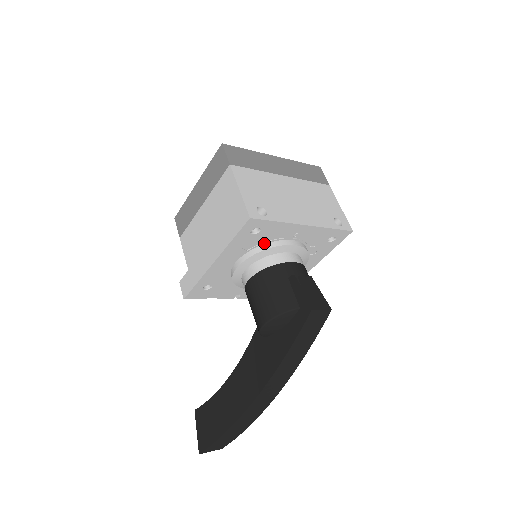
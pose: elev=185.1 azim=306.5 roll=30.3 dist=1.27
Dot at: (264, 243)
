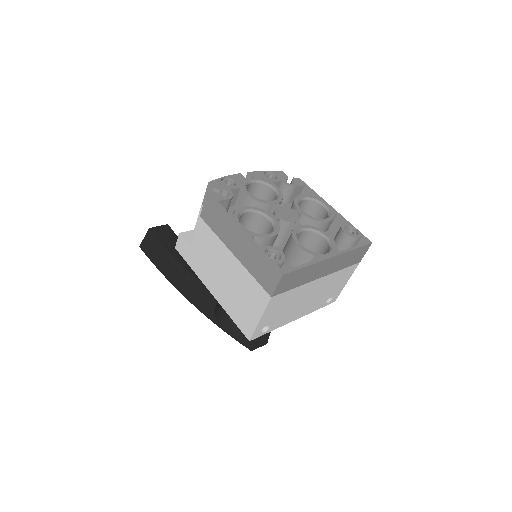
Dot at: occluded
